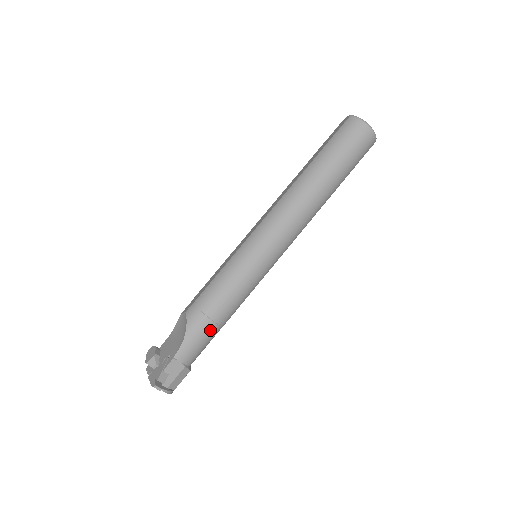
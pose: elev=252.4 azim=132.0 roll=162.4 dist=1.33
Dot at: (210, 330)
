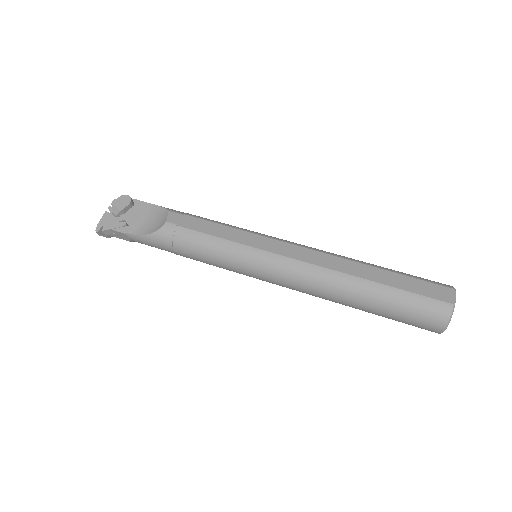
Dot at: (167, 250)
